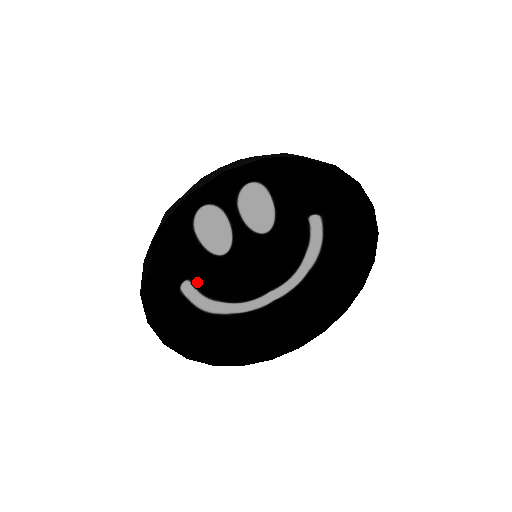
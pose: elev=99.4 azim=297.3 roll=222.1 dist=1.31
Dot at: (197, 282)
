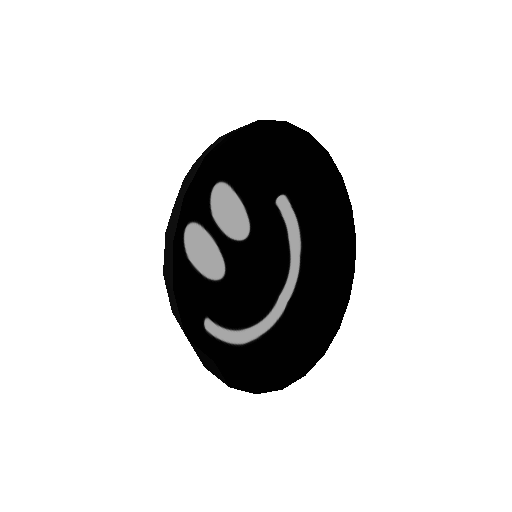
Dot at: (215, 317)
